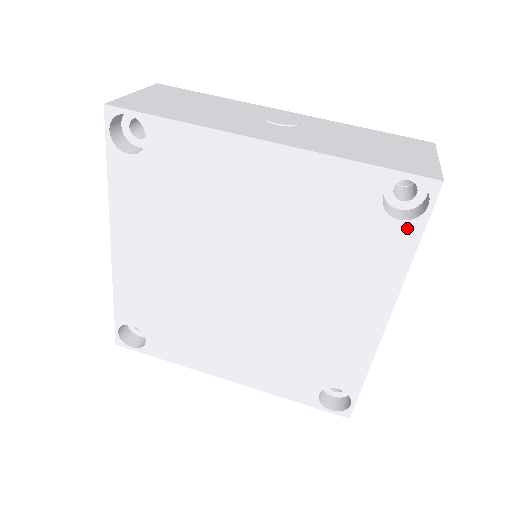
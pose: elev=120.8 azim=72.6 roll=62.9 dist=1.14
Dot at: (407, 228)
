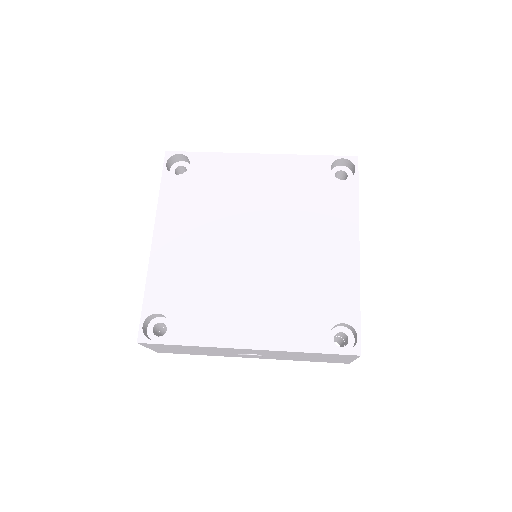
Dot at: (349, 183)
